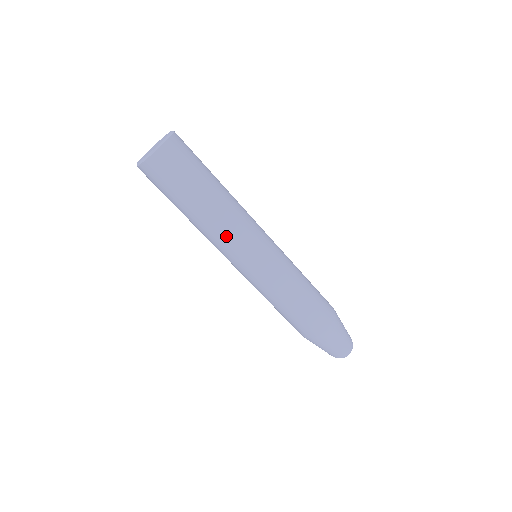
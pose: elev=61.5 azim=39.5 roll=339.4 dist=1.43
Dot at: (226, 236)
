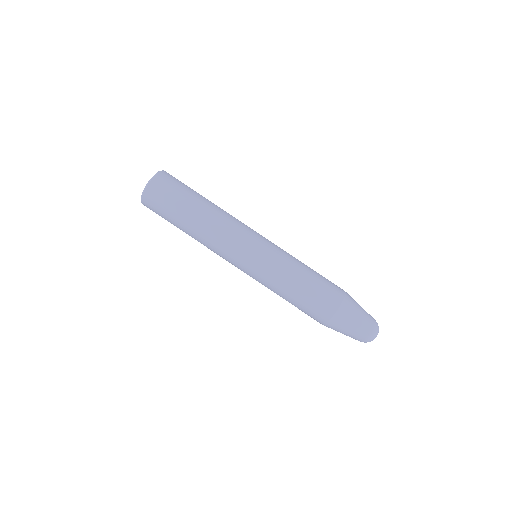
Dot at: (215, 246)
